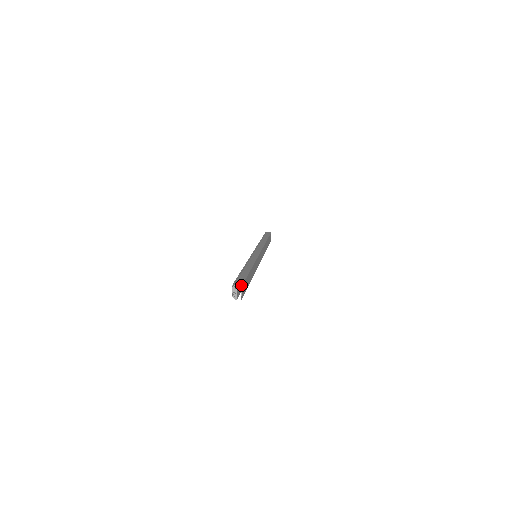
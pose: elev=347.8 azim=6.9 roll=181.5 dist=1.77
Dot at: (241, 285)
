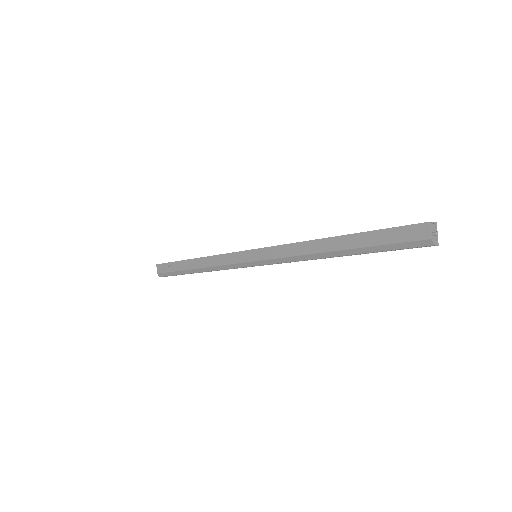
Dot at: (434, 222)
